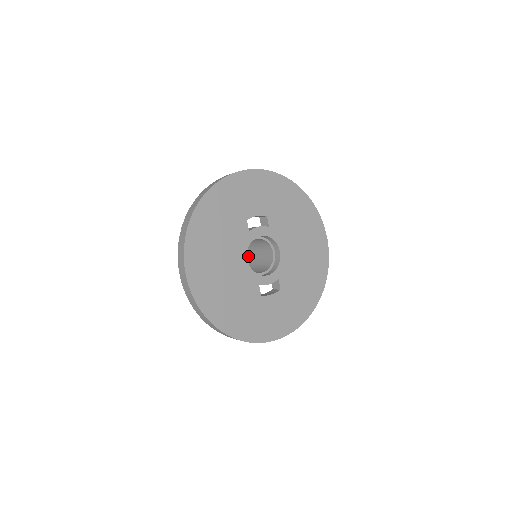
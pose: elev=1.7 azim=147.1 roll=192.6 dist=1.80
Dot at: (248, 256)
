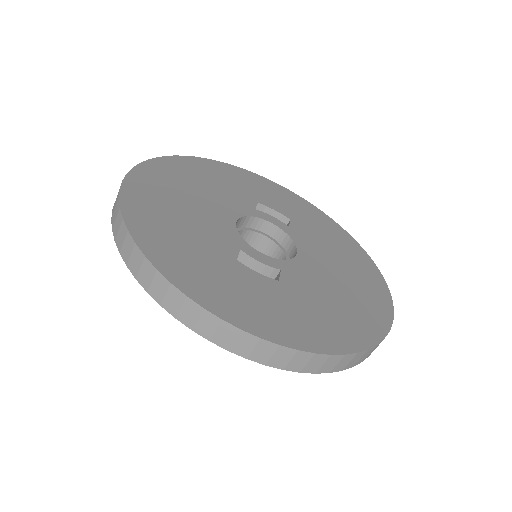
Dot at: occluded
